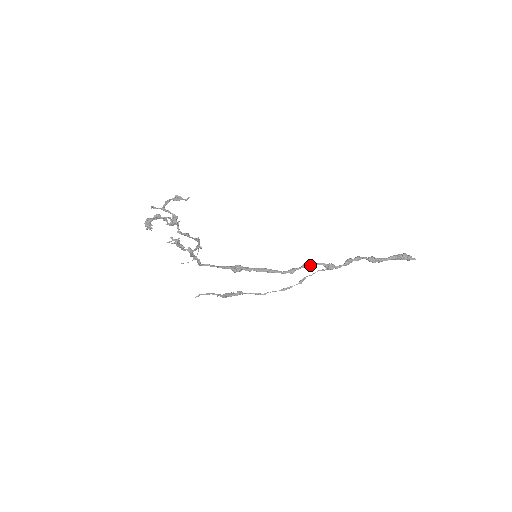
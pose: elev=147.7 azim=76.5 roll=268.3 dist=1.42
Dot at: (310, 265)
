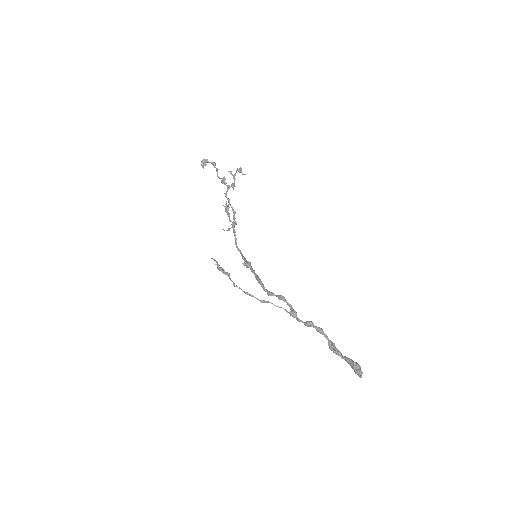
Dot at: (283, 299)
